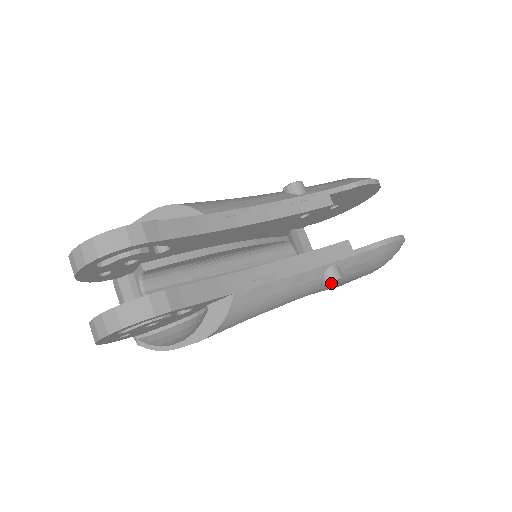
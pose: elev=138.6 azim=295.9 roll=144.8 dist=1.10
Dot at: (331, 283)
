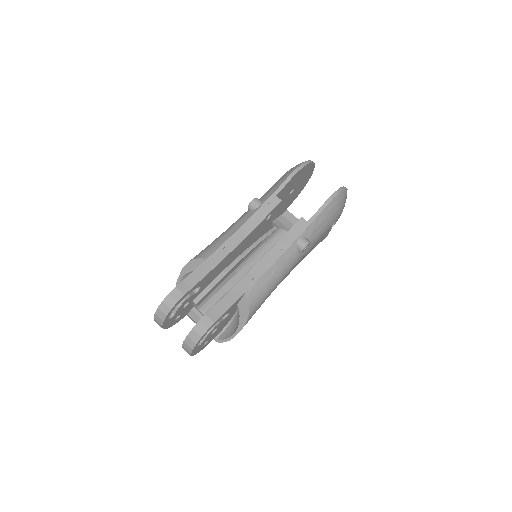
Dot at: (308, 247)
